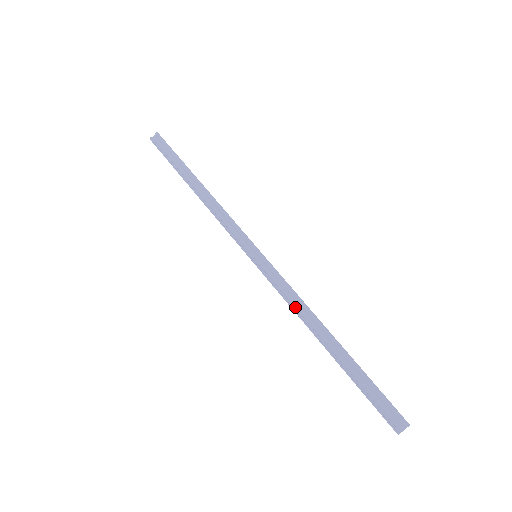
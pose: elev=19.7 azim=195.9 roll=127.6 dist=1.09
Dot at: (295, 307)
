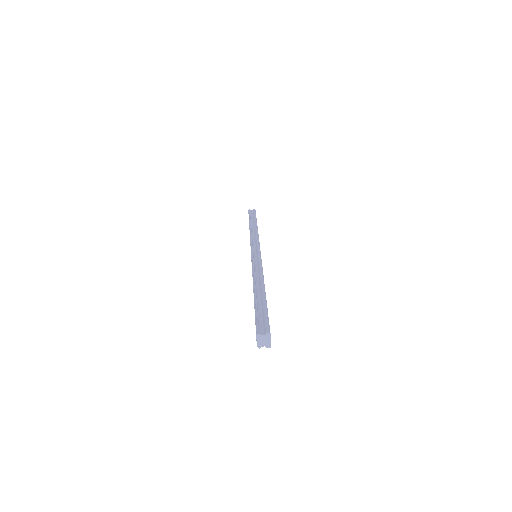
Dot at: (255, 272)
